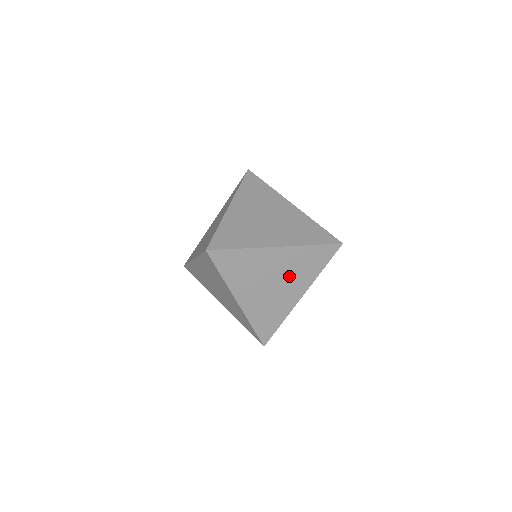
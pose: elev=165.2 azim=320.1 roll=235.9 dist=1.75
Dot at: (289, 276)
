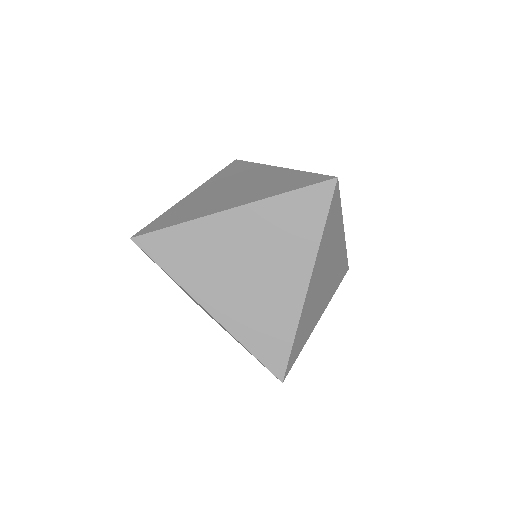
Dot at: occluded
